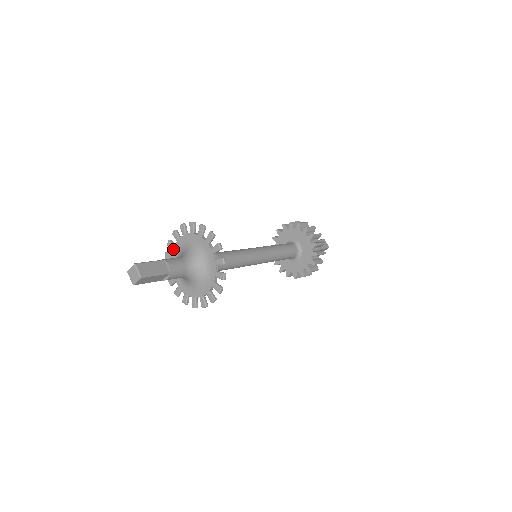
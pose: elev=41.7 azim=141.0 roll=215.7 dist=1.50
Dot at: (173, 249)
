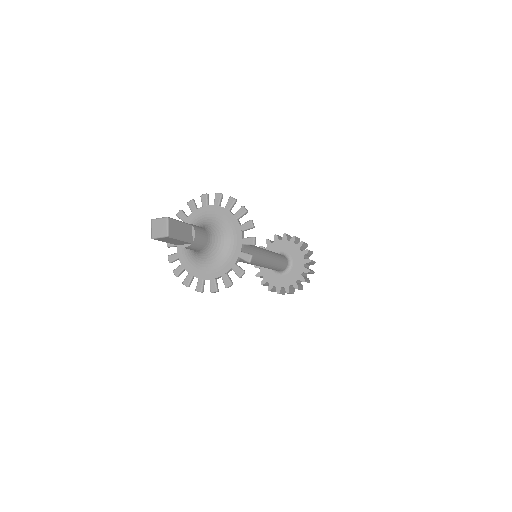
Dot at: (193, 212)
